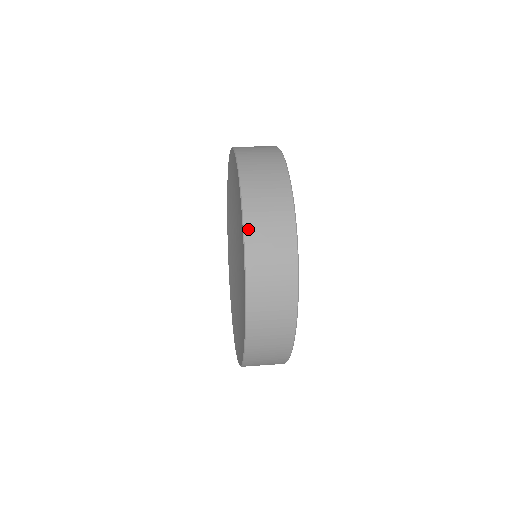
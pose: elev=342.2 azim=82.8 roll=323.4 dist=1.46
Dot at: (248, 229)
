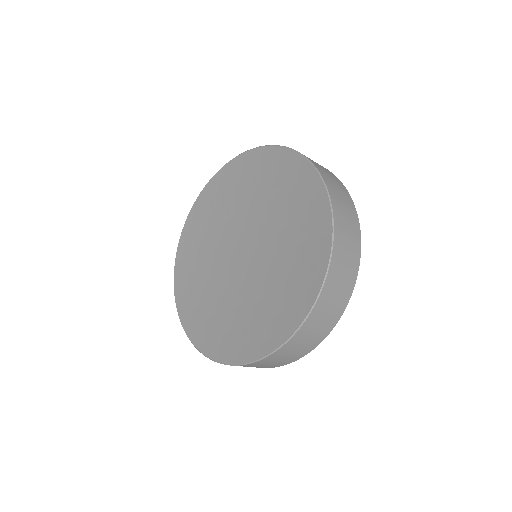
Dot at: (296, 151)
